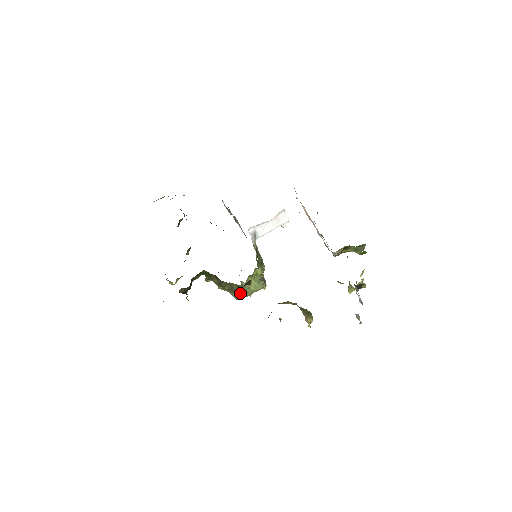
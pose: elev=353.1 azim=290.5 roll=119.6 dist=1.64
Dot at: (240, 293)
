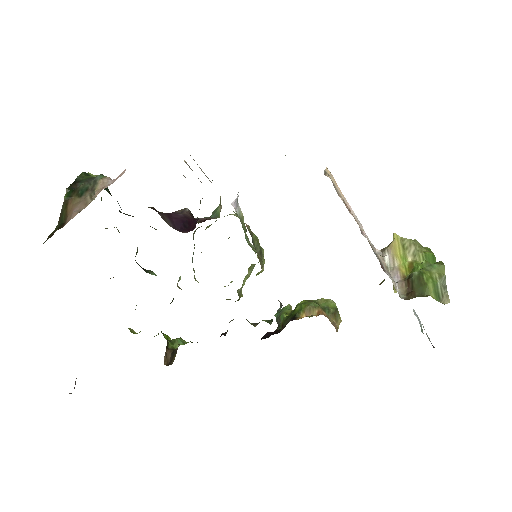
Dot at: occluded
